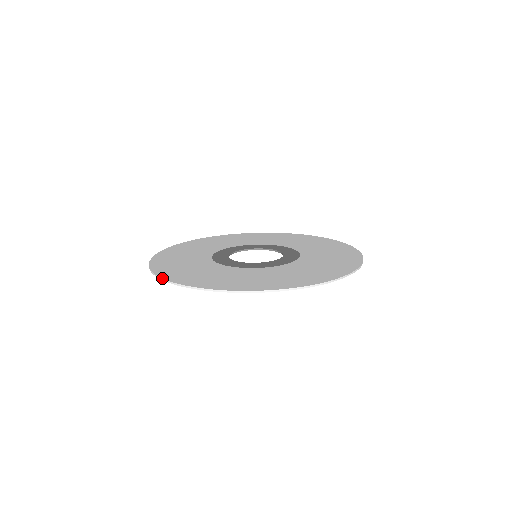
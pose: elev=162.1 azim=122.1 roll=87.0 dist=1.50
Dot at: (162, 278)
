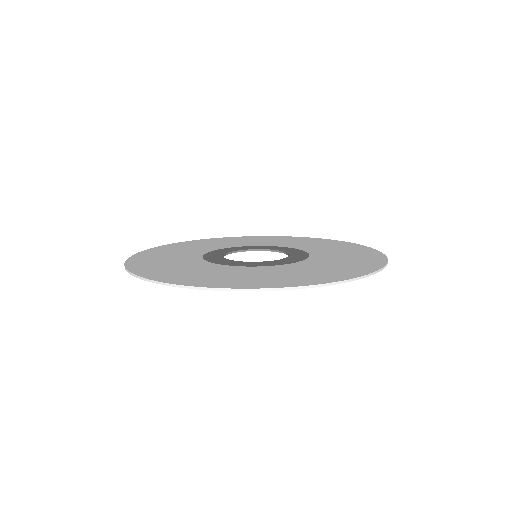
Dot at: (124, 263)
